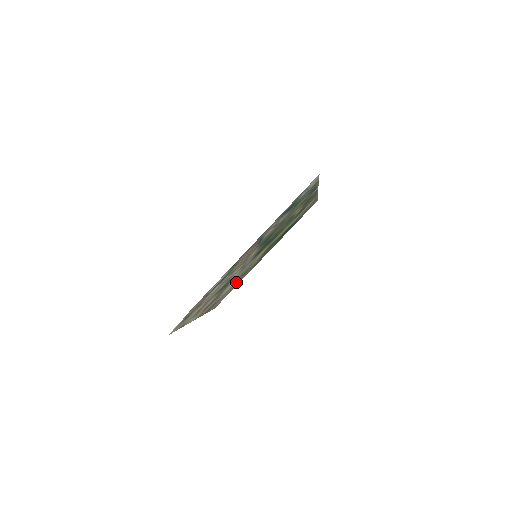
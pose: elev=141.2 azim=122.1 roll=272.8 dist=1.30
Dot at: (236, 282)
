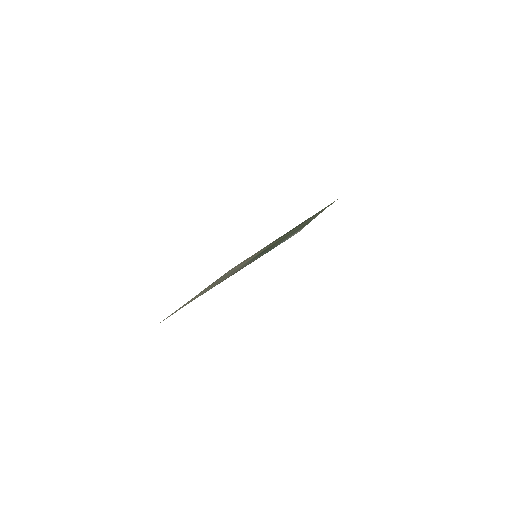
Dot at: occluded
